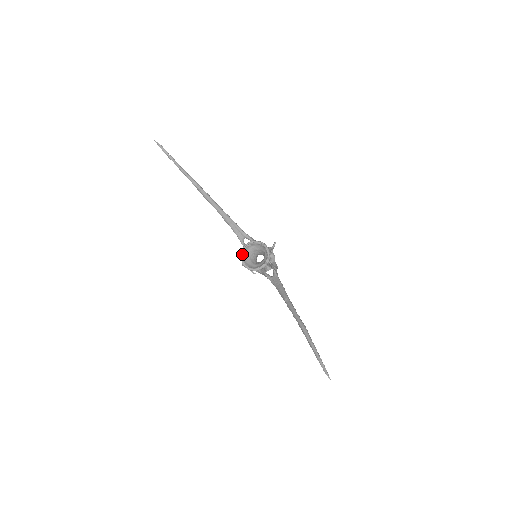
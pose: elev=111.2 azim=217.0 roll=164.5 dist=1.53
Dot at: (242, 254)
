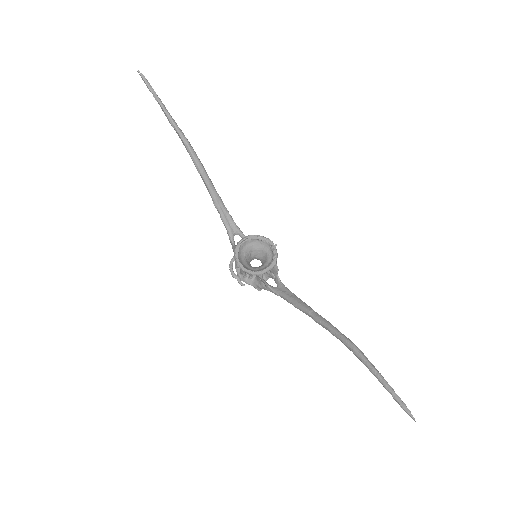
Dot at: (237, 250)
